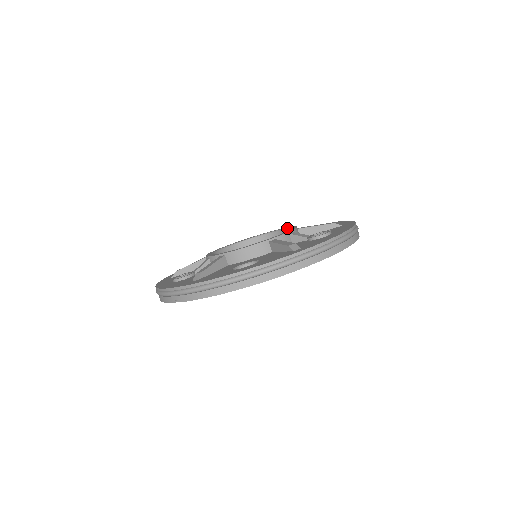
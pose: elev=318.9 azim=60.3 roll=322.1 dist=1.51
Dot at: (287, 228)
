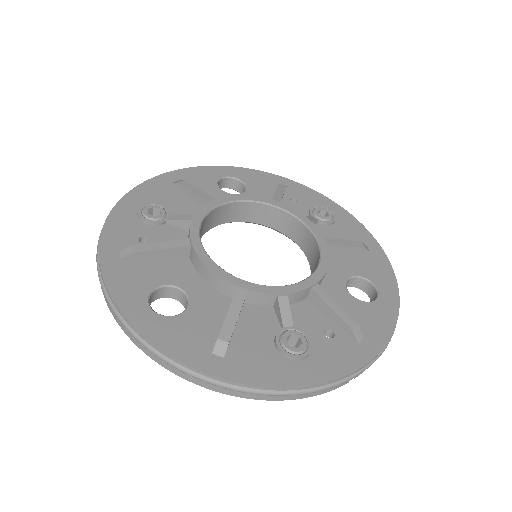
Dot at: (319, 262)
